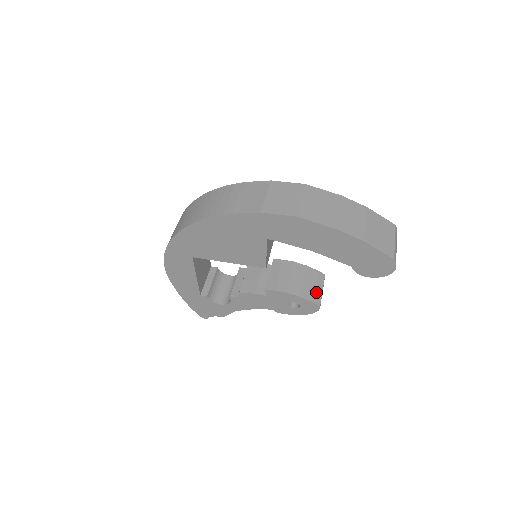
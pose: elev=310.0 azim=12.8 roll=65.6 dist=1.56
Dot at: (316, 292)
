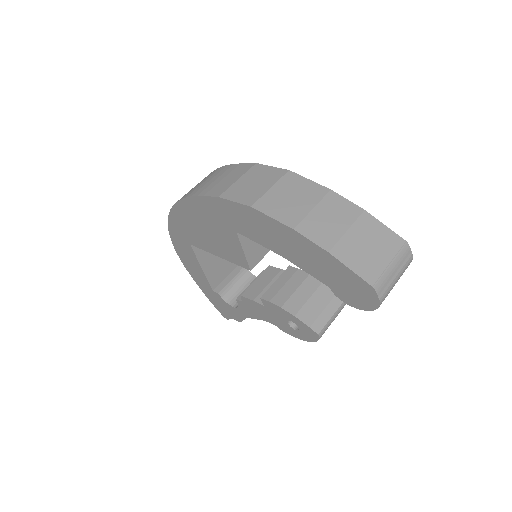
Dot at: (321, 316)
